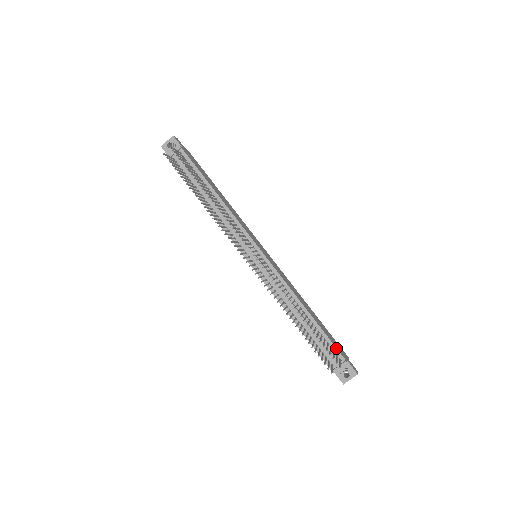
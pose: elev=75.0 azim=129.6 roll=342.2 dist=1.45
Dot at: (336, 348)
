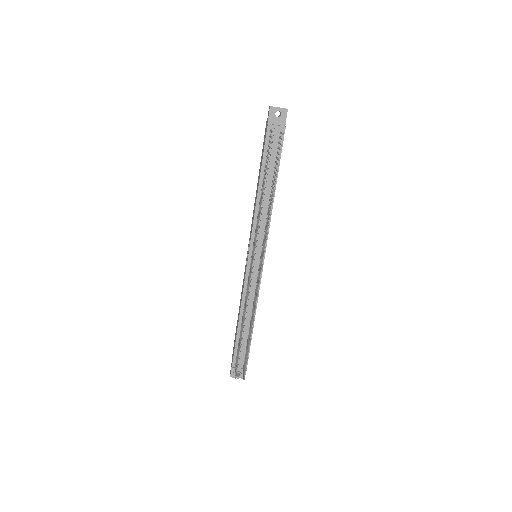
Dot at: occluded
